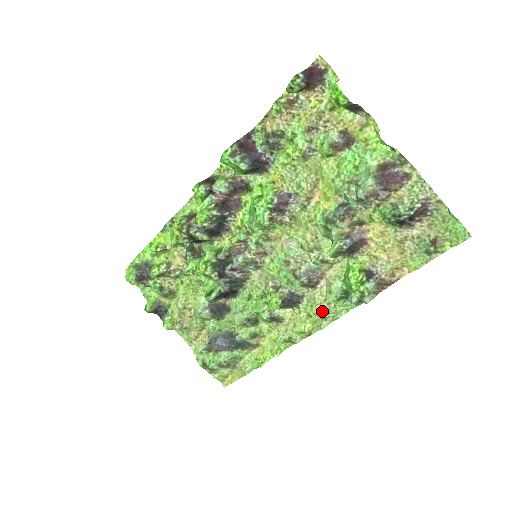
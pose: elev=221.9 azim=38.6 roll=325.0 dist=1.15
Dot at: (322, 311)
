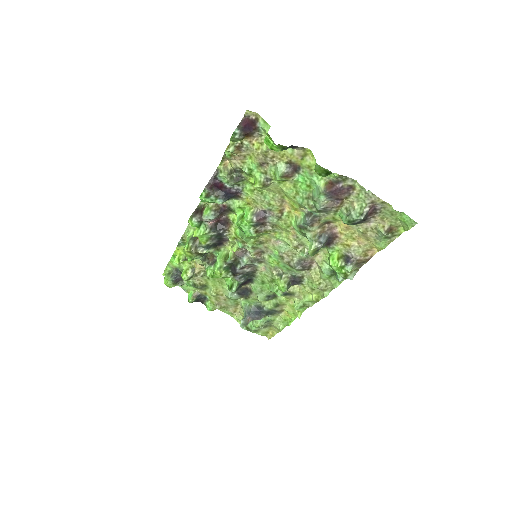
Dot at: (321, 286)
